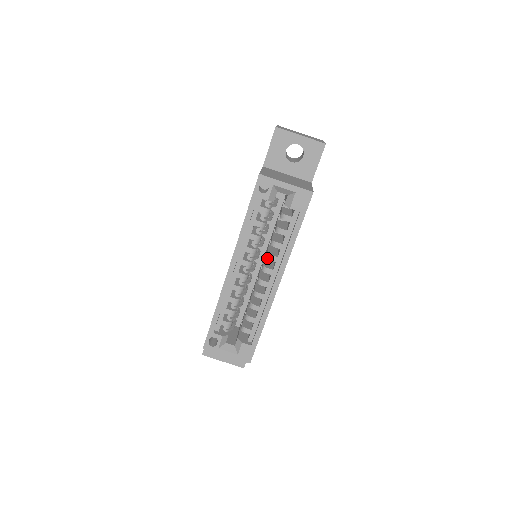
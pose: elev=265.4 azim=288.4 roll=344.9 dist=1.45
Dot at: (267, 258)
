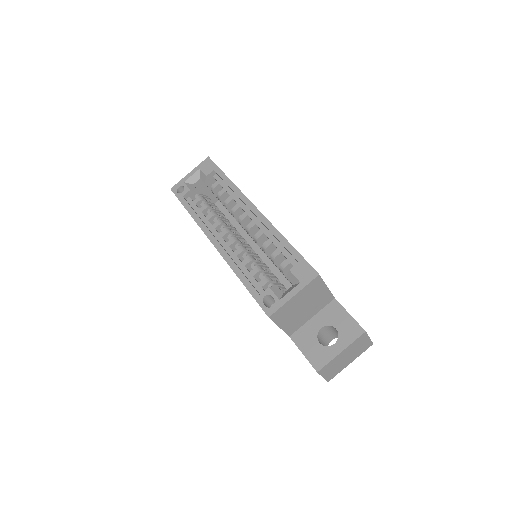
Dot at: (233, 214)
